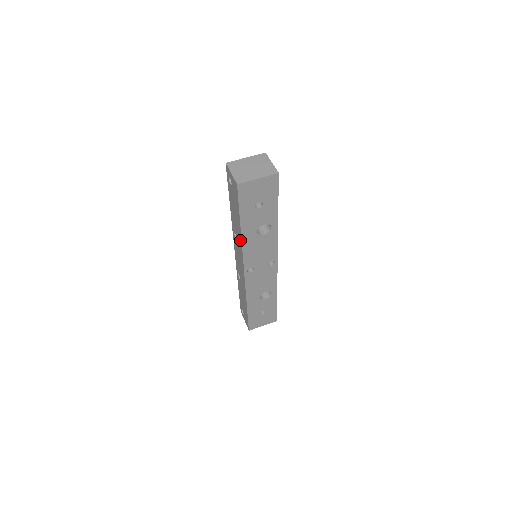
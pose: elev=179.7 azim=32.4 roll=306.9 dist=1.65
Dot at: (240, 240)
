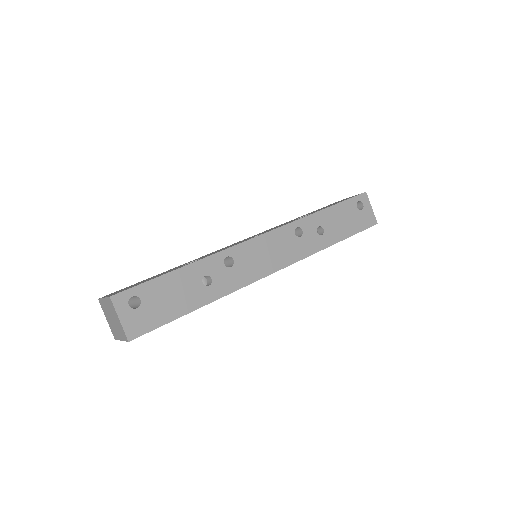
Dot at: occluded
